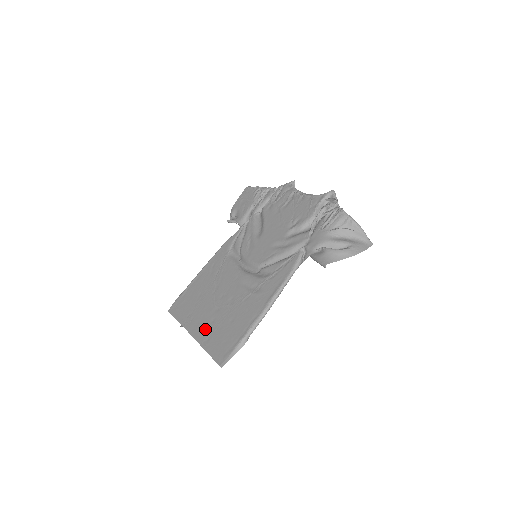
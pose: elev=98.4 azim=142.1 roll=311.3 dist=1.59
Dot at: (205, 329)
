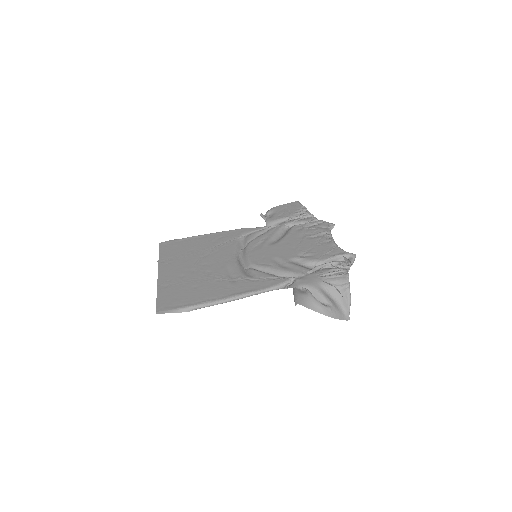
Dot at: (171, 277)
